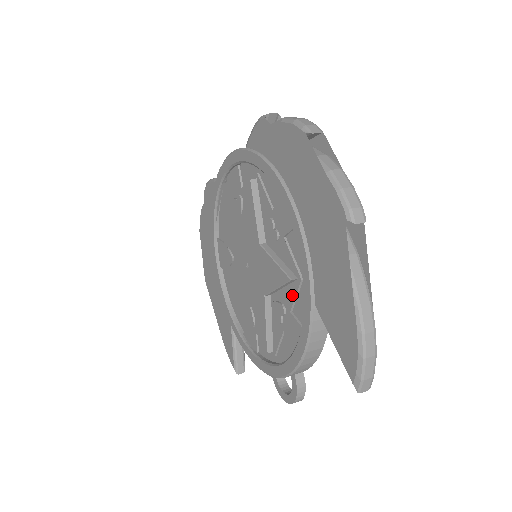
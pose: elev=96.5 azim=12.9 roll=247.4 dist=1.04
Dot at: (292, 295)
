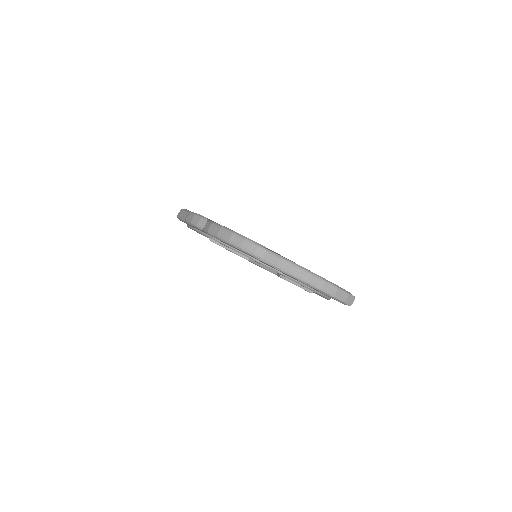
Dot at: occluded
